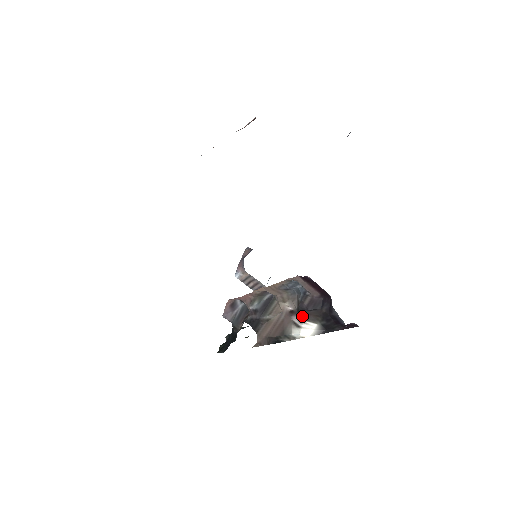
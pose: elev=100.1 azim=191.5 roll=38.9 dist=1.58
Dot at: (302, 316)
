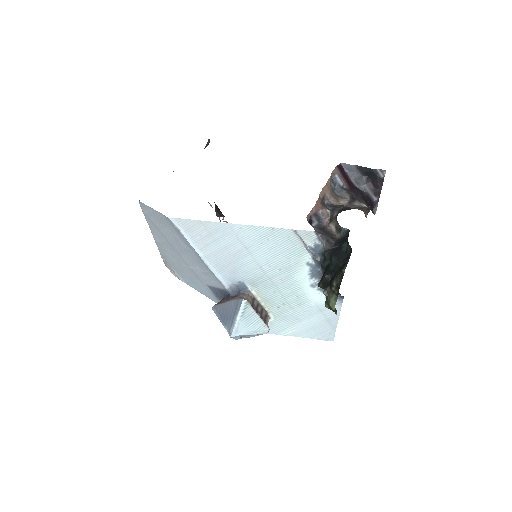
Dot at: (357, 201)
